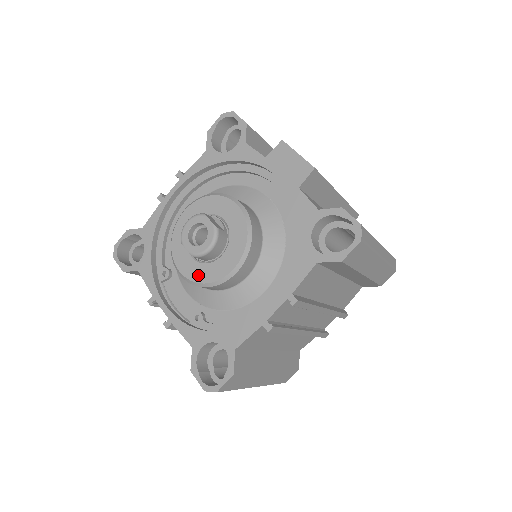
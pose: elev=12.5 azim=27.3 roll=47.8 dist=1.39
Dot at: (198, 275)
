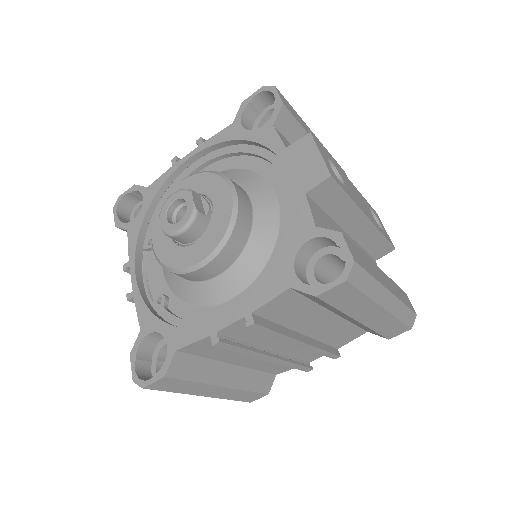
Dot at: (167, 255)
